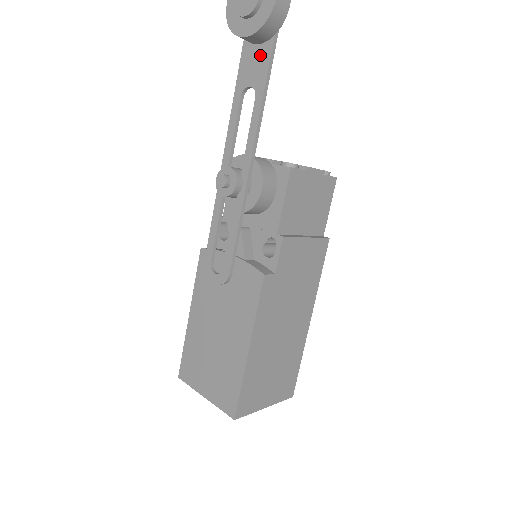
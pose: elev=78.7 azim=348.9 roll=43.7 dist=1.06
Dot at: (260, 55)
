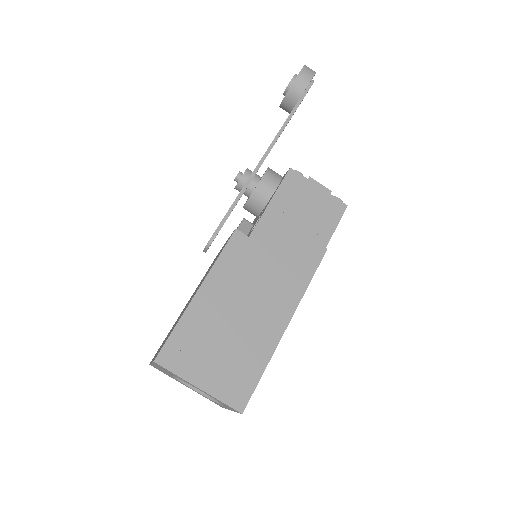
Dot at: occluded
